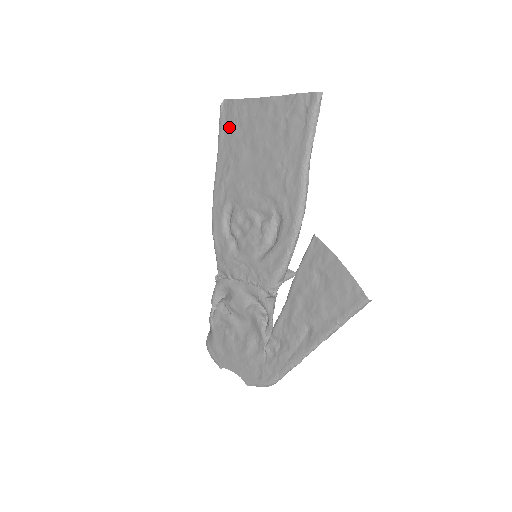
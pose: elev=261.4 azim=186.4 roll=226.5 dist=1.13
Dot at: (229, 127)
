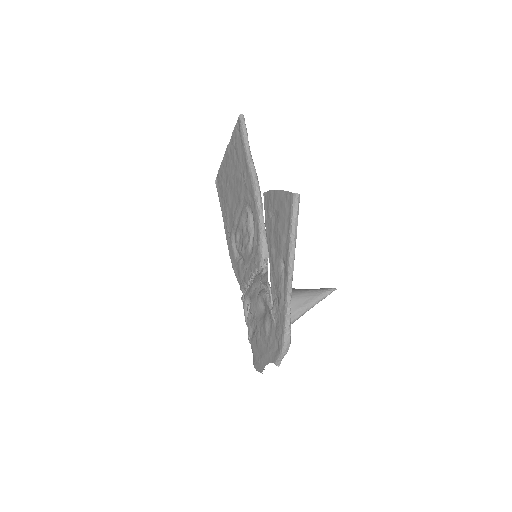
Dot at: (221, 190)
